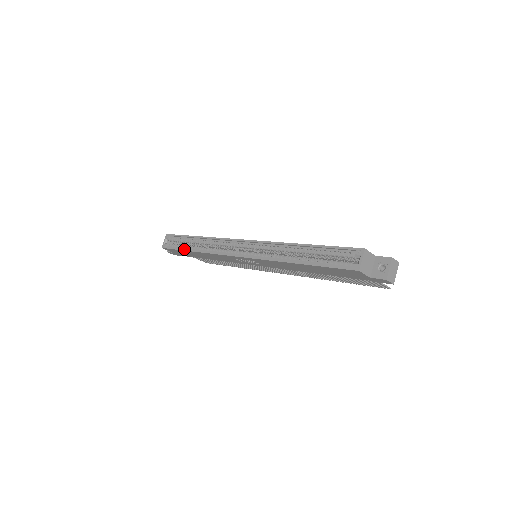
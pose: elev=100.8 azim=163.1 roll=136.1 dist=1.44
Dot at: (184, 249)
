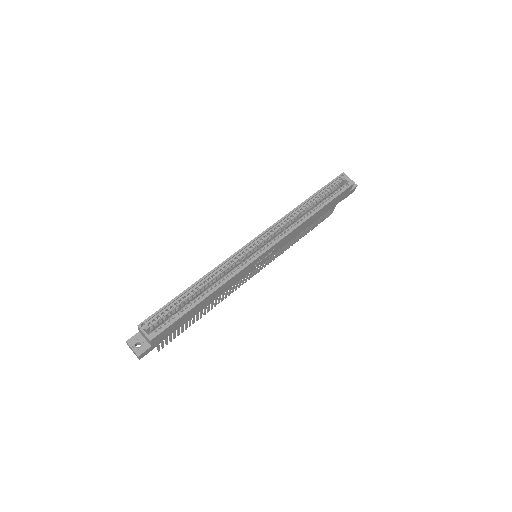
Dot at: (192, 306)
